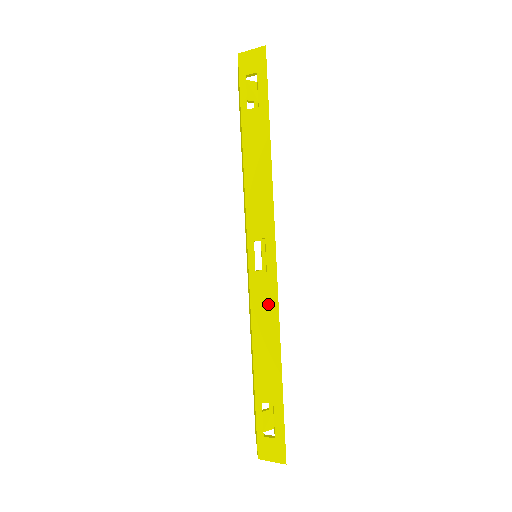
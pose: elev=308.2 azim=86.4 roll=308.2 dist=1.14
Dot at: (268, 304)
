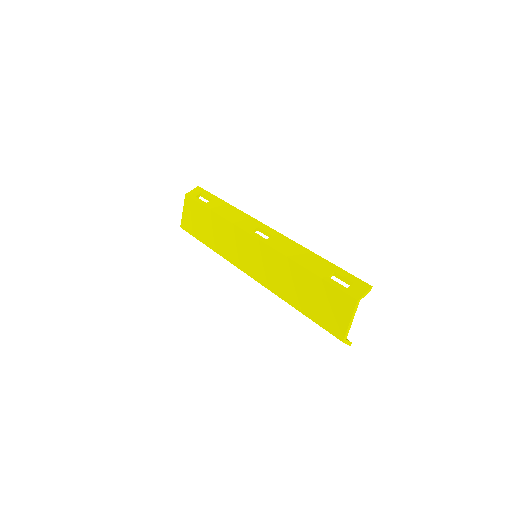
Dot at: (286, 243)
